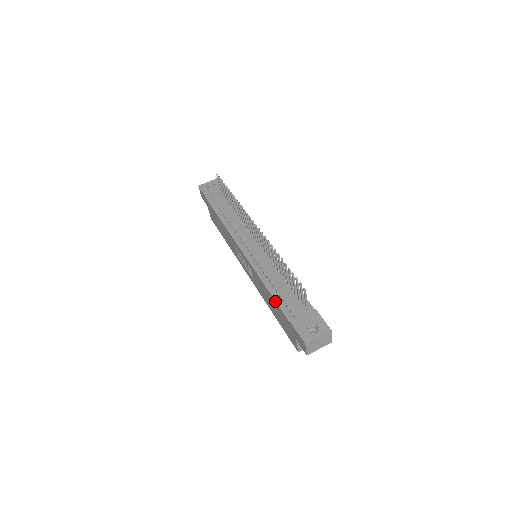
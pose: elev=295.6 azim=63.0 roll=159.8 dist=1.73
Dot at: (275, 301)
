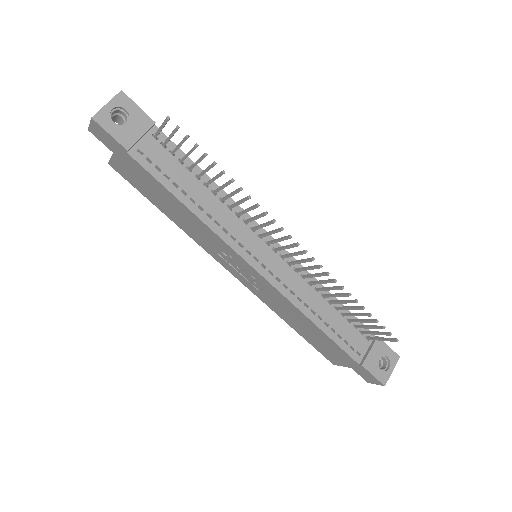
Dot at: (332, 340)
